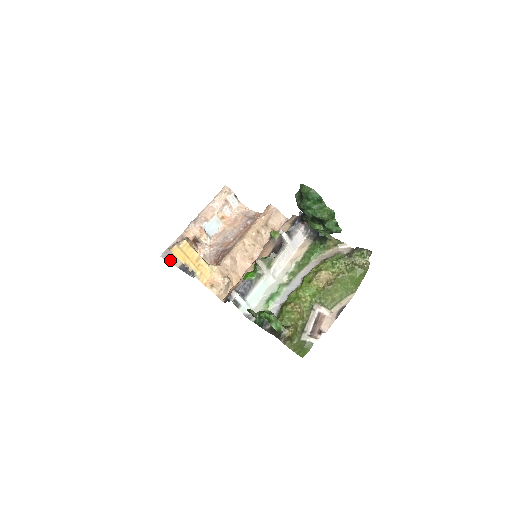
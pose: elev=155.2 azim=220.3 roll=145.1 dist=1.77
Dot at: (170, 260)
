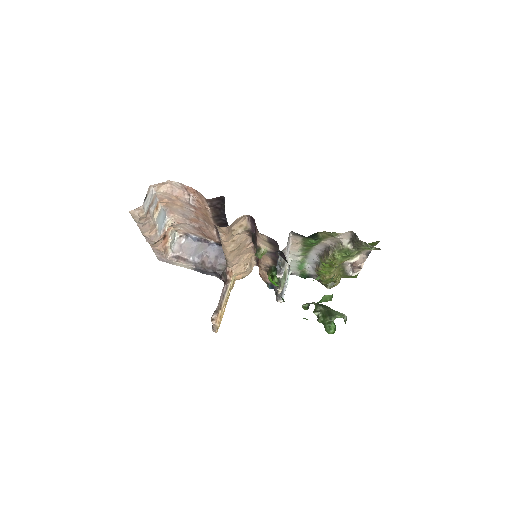
Dot at: occluded
